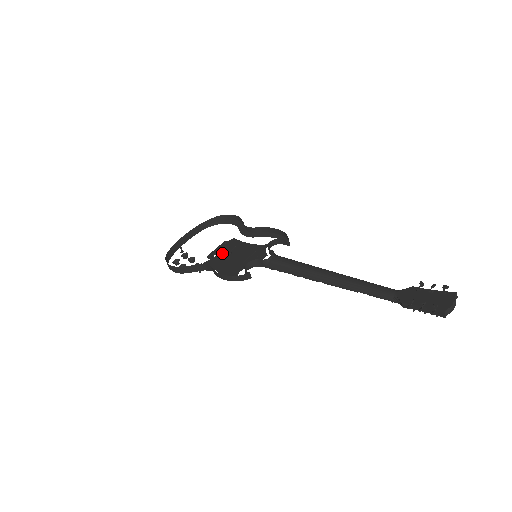
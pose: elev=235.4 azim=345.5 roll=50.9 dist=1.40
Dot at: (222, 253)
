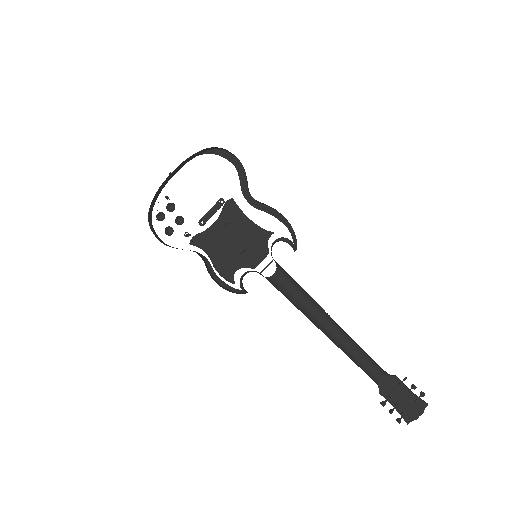
Dot at: (217, 225)
